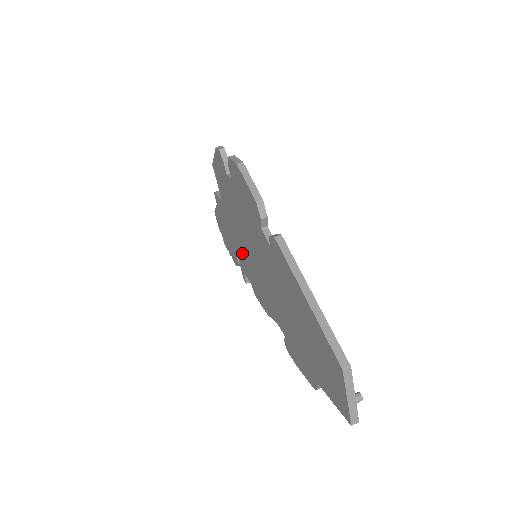
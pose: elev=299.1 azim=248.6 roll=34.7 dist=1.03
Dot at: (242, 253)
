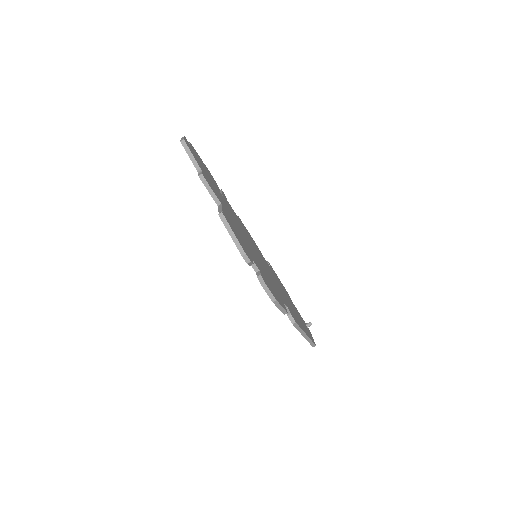
Dot at: occluded
